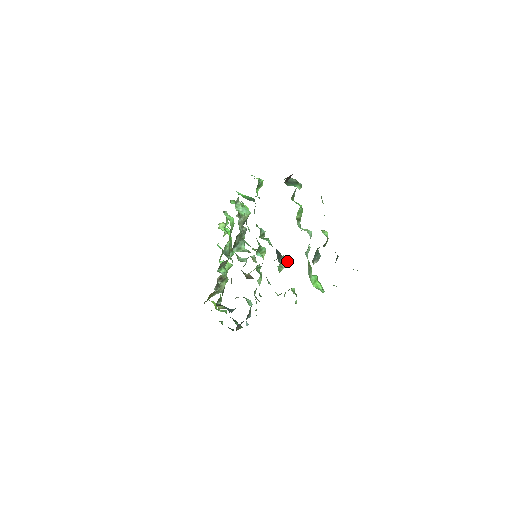
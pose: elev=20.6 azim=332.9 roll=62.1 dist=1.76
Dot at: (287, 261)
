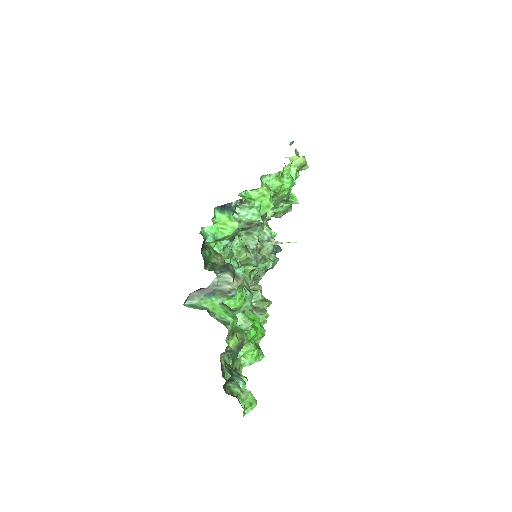
Dot at: (256, 301)
